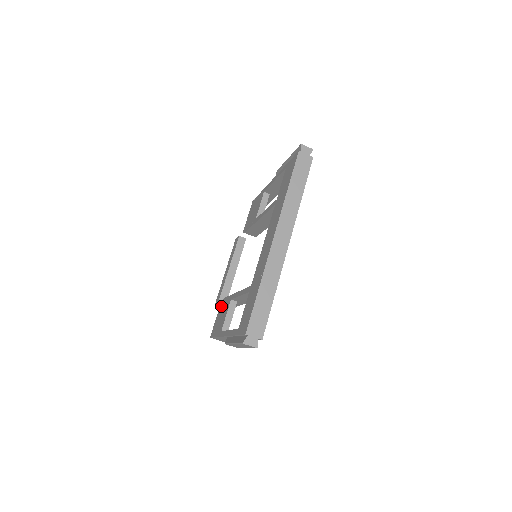
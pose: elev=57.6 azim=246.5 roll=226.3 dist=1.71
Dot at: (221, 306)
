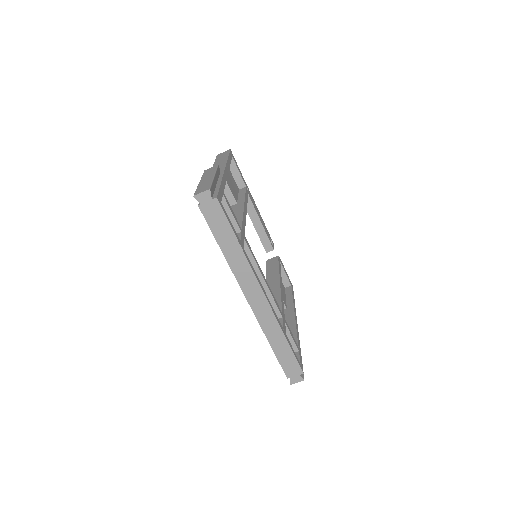
Dot at: occluded
